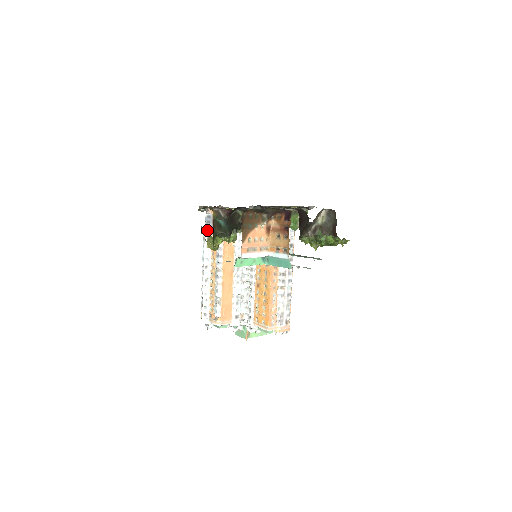
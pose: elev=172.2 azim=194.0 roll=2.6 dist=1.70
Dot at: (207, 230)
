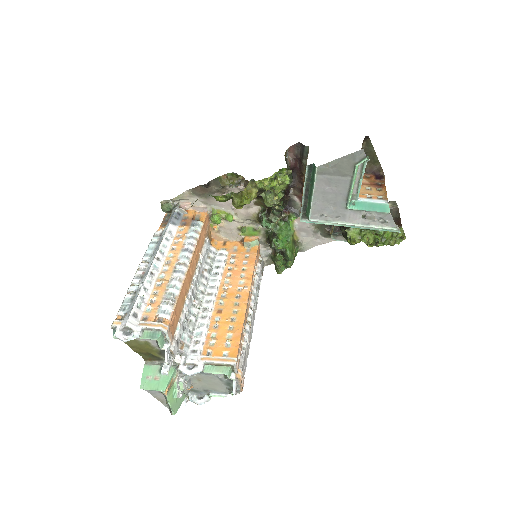
Dot at: (173, 224)
